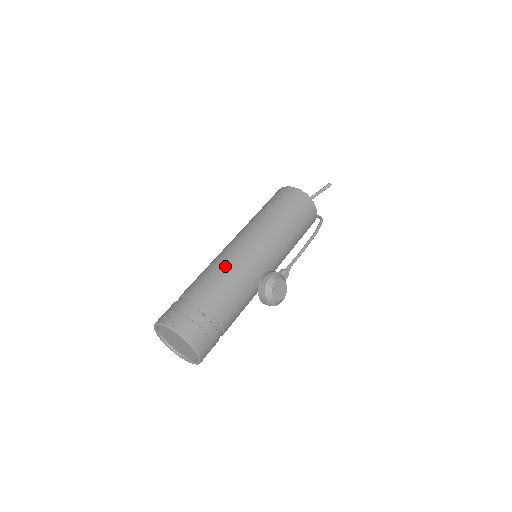
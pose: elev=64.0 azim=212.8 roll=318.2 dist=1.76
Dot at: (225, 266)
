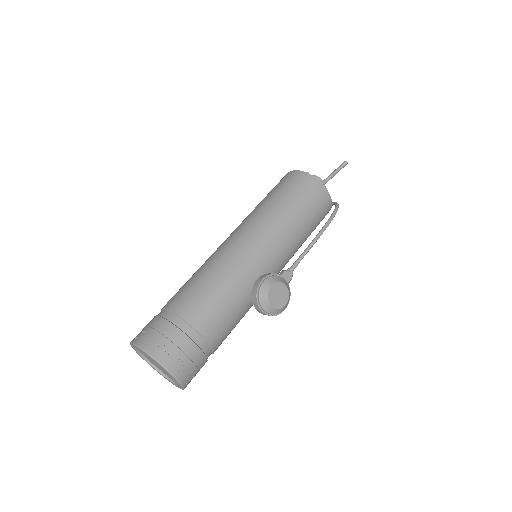
Dot at: (211, 271)
